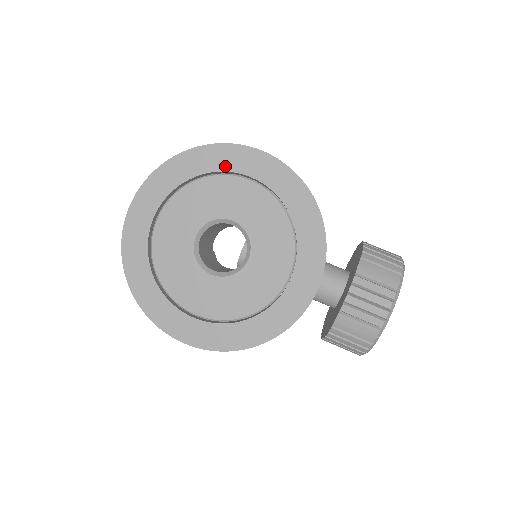
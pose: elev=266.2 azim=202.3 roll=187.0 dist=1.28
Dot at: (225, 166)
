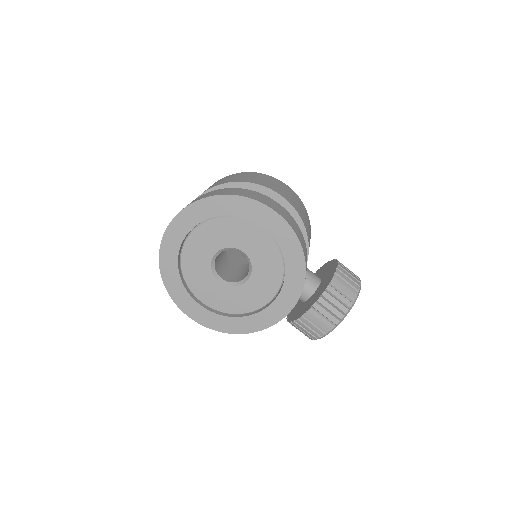
Dot at: (248, 215)
